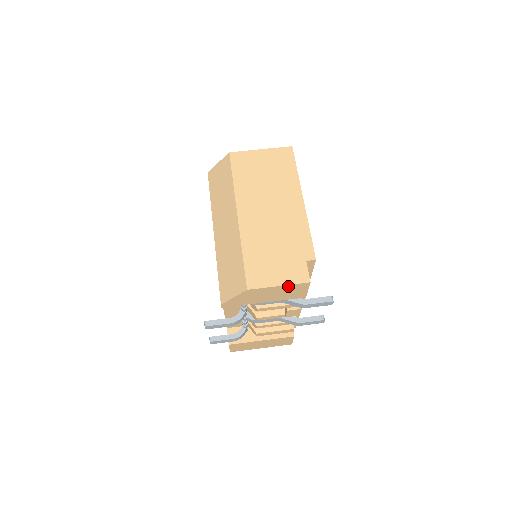
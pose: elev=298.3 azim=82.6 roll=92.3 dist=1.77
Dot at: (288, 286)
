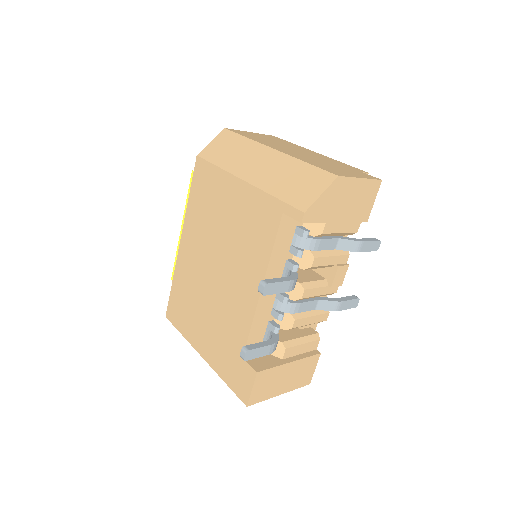
Dot at: (366, 183)
